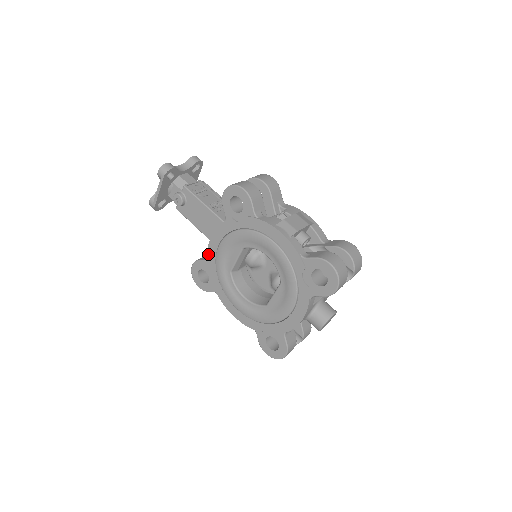
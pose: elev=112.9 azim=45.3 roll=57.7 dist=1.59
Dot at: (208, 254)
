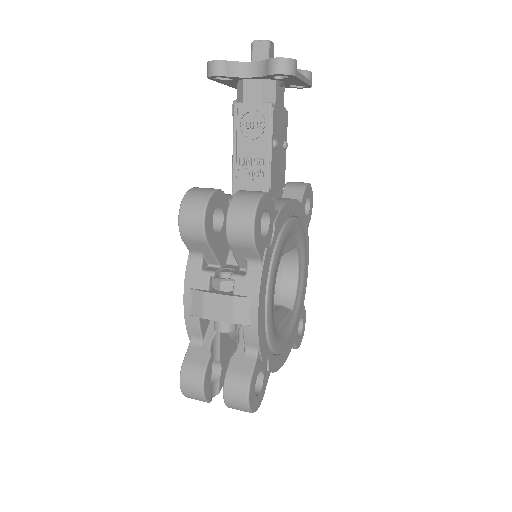
Dot at: occluded
